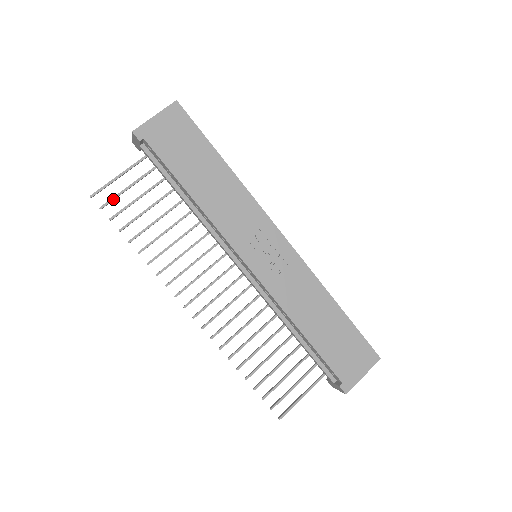
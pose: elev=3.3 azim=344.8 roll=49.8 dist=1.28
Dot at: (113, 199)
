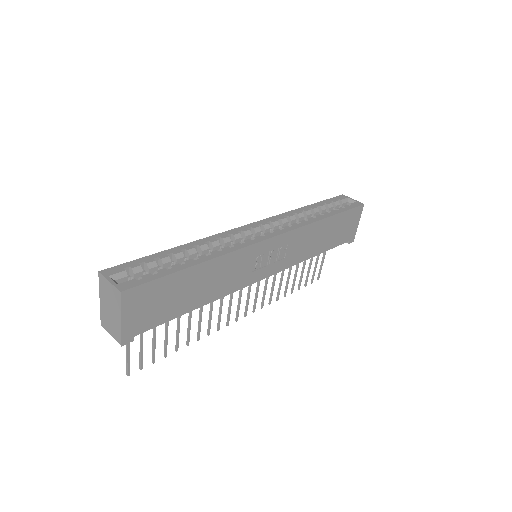
Dot at: (142, 358)
